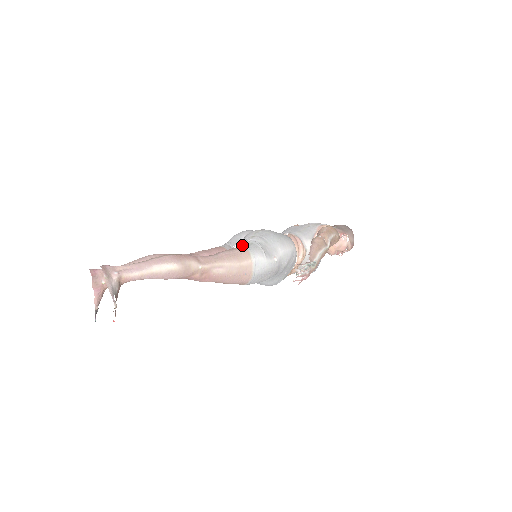
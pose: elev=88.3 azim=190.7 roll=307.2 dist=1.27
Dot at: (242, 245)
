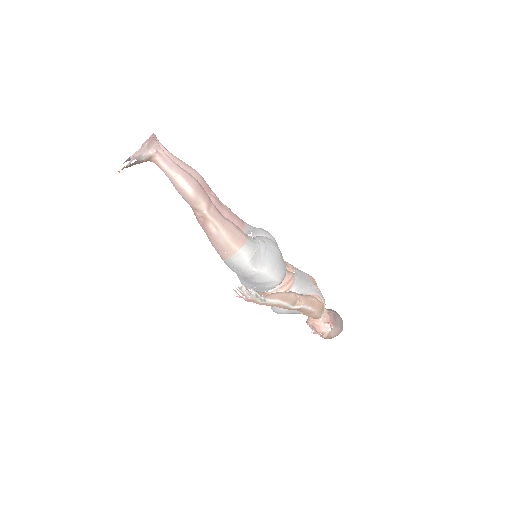
Dot at: occluded
